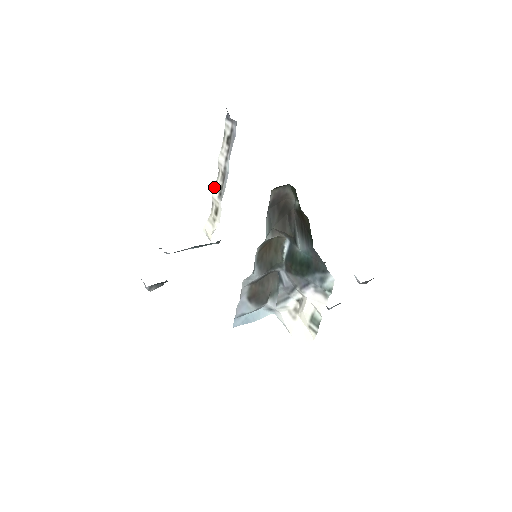
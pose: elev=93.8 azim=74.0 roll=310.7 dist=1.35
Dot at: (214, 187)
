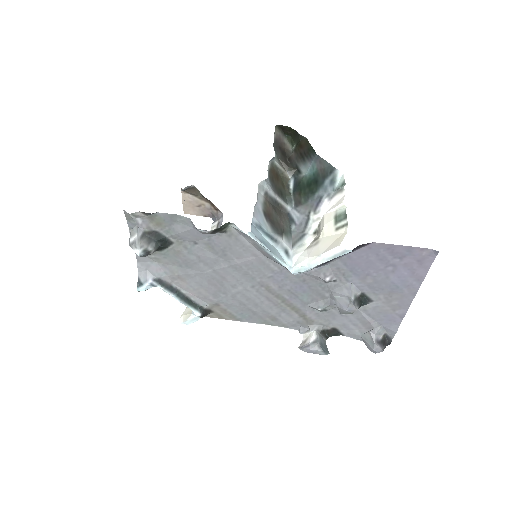
Dot at: occluded
